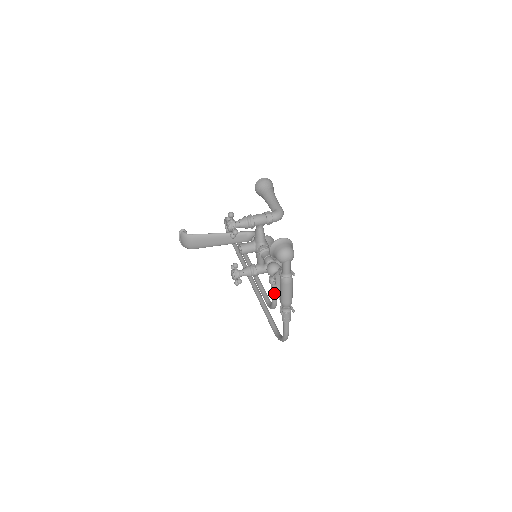
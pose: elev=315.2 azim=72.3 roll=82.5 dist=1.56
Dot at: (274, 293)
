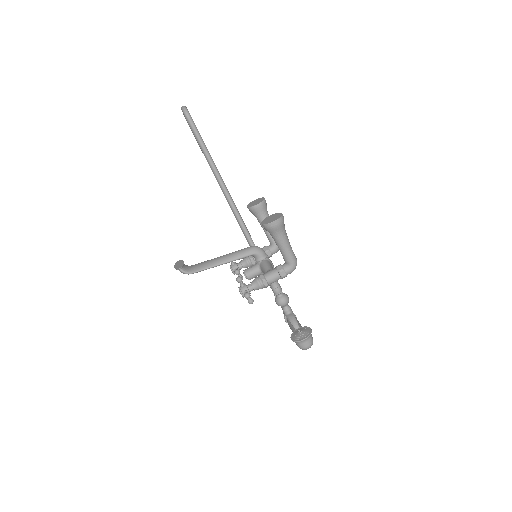
Dot at: occluded
